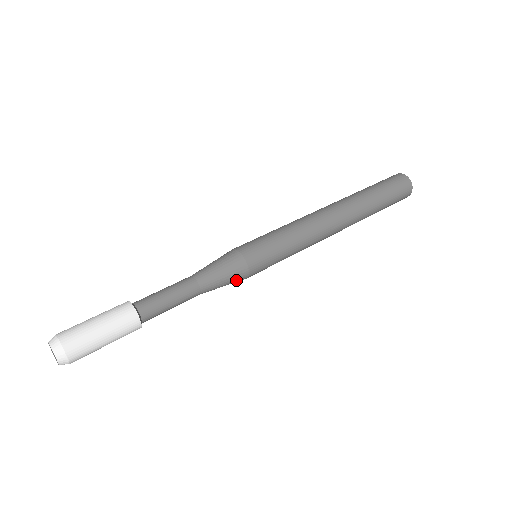
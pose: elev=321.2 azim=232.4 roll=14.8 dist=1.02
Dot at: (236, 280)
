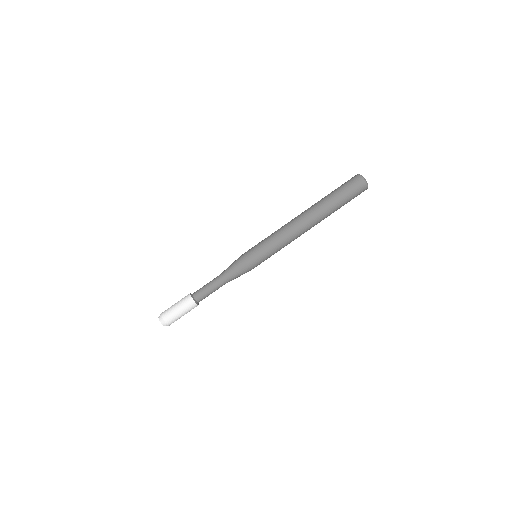
Dot at: occluded
